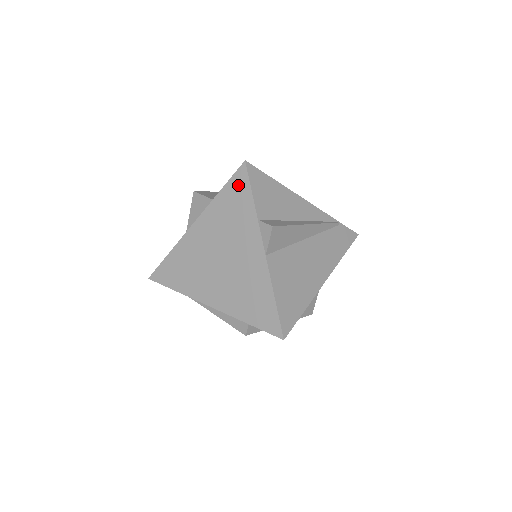
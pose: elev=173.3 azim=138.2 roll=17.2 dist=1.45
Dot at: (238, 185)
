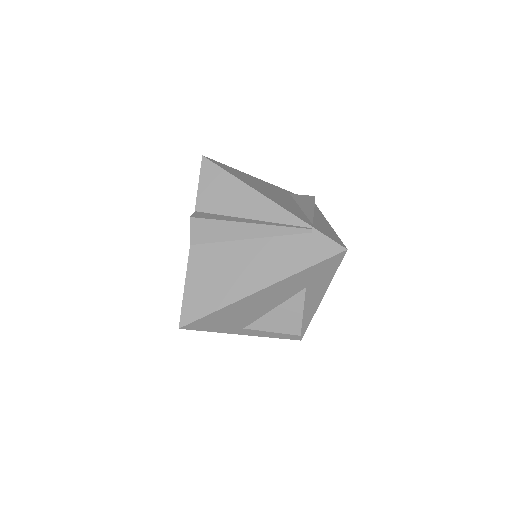
Dot at: occluded
